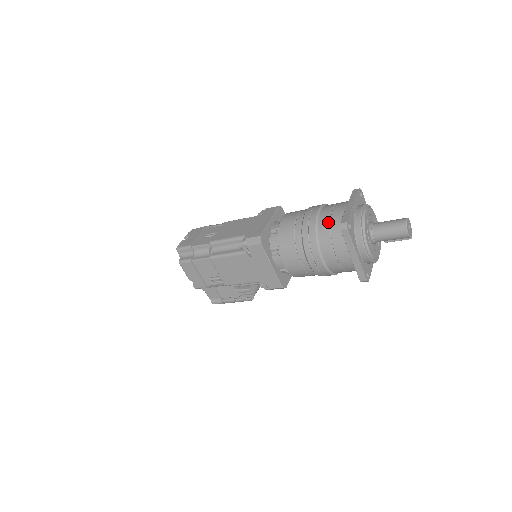
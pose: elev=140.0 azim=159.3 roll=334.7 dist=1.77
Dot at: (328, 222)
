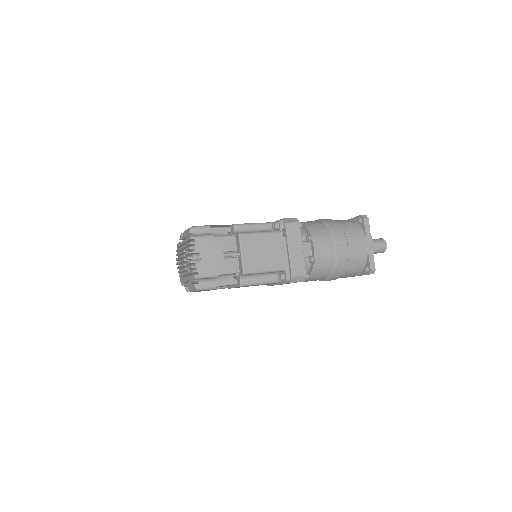
Dot at: (355, 261)
